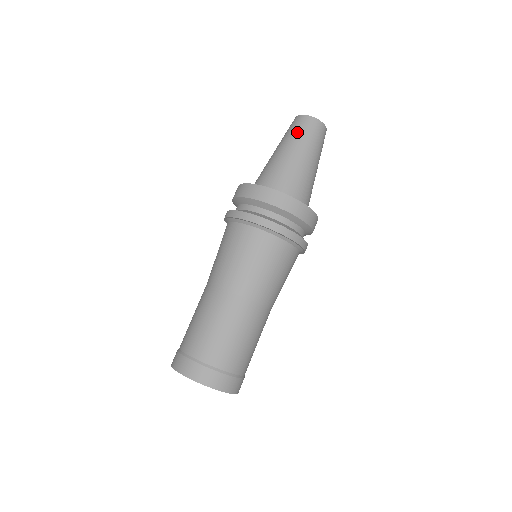
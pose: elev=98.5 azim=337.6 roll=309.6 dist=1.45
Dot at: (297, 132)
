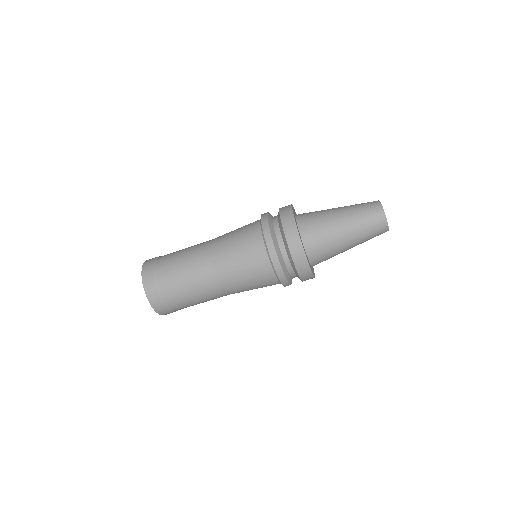
Dot at: (367, 225)
